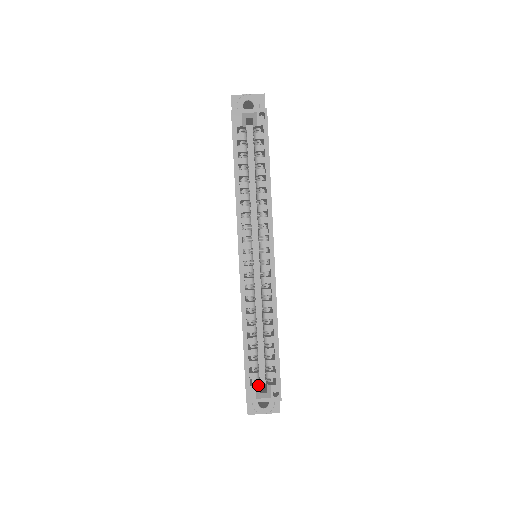
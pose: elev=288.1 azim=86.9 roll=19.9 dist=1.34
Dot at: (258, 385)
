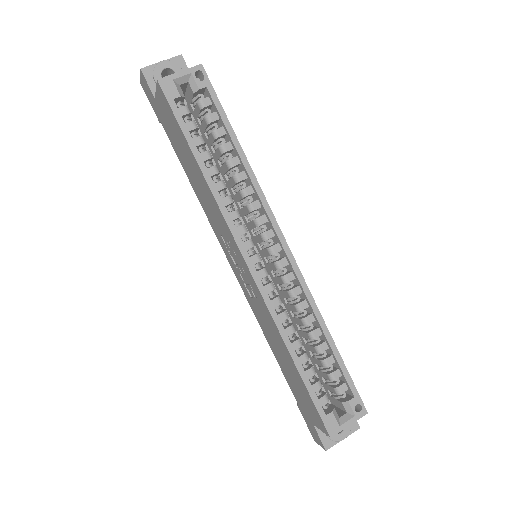
Dot at: (333, 409)
